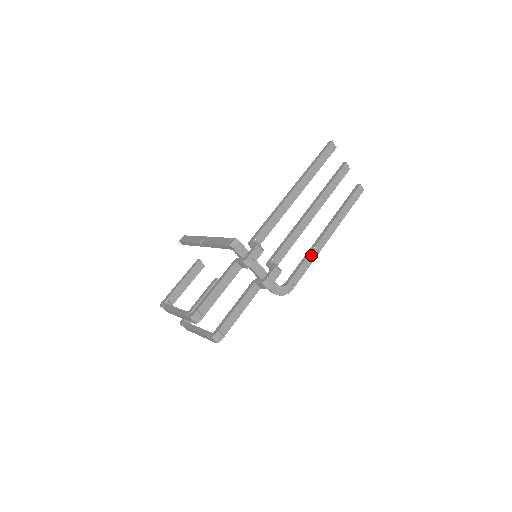
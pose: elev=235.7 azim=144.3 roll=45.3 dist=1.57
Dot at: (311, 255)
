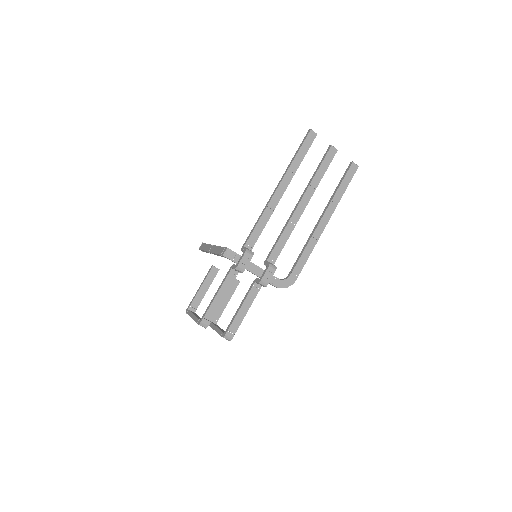
Dot at: (310, 244)
